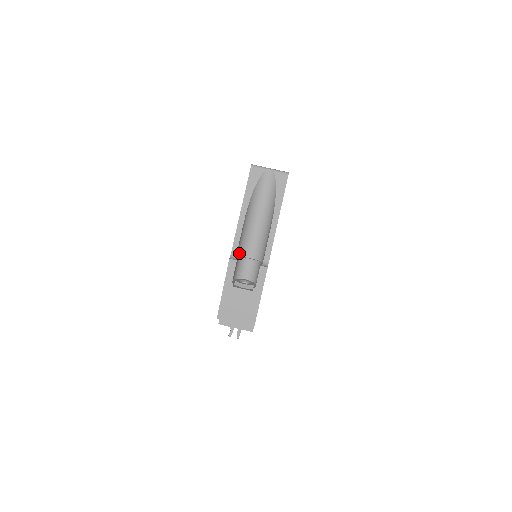
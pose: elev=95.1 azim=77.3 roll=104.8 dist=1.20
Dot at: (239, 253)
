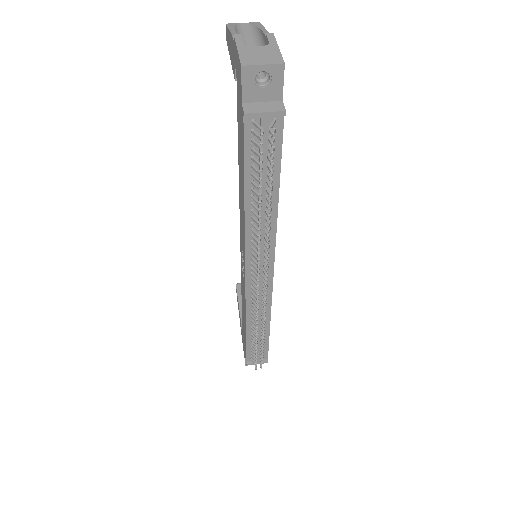
Dot at: occluded
